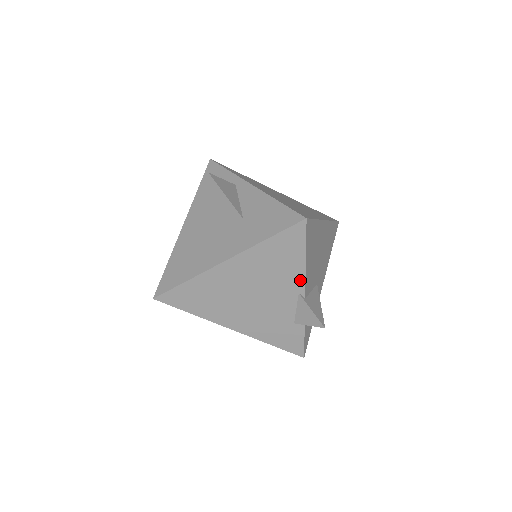
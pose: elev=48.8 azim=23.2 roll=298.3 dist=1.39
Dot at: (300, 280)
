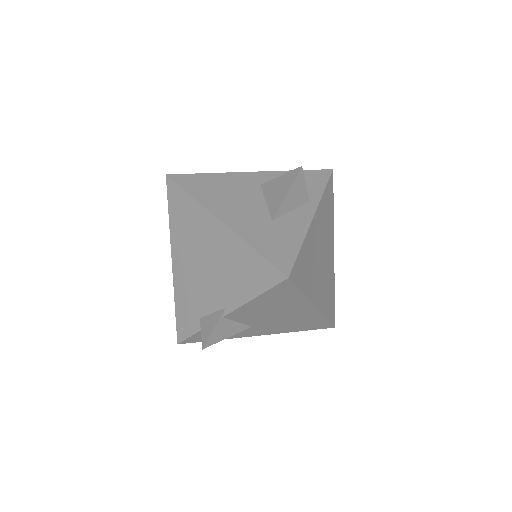
Dot at: (236, 303)
